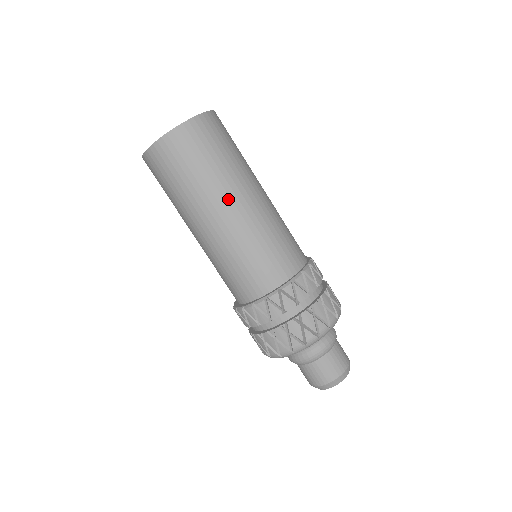
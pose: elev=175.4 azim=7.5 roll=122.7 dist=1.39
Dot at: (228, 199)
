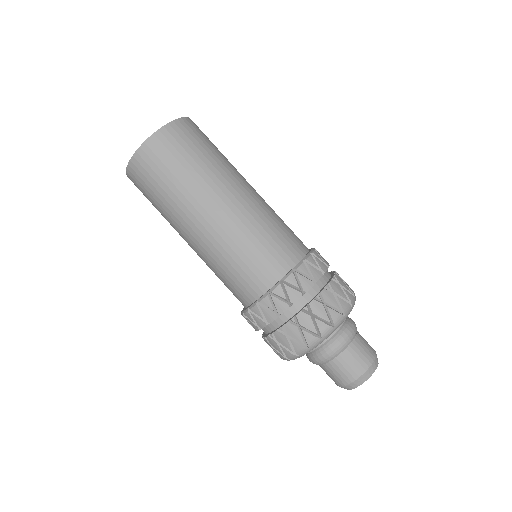
Dot at: (224, 188)
